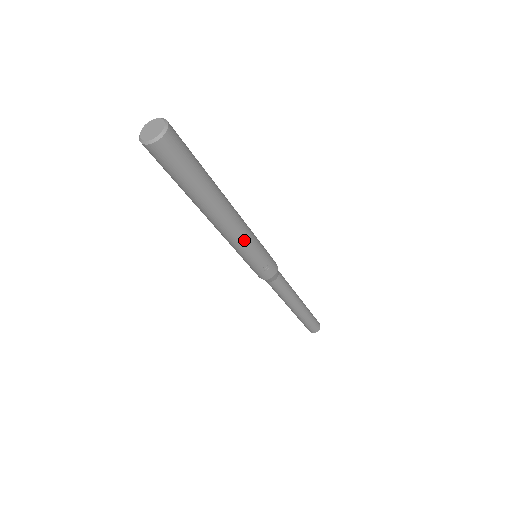
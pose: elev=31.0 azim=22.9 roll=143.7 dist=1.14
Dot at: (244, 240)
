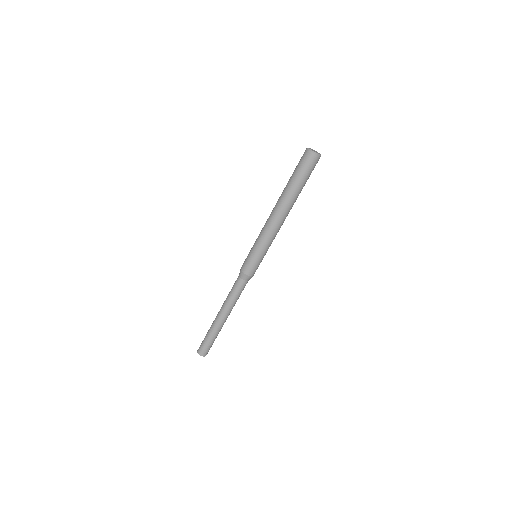
Dot at: (273, 236)
